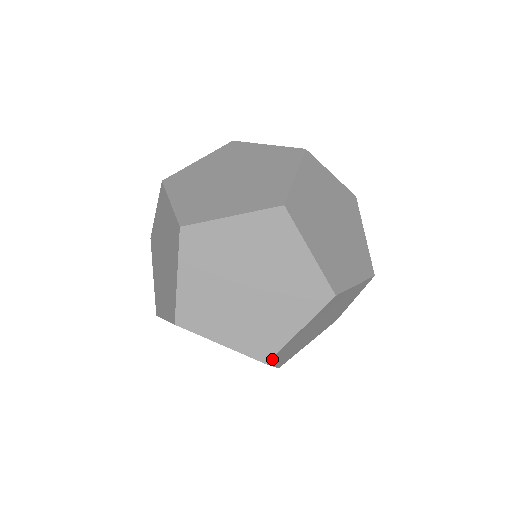
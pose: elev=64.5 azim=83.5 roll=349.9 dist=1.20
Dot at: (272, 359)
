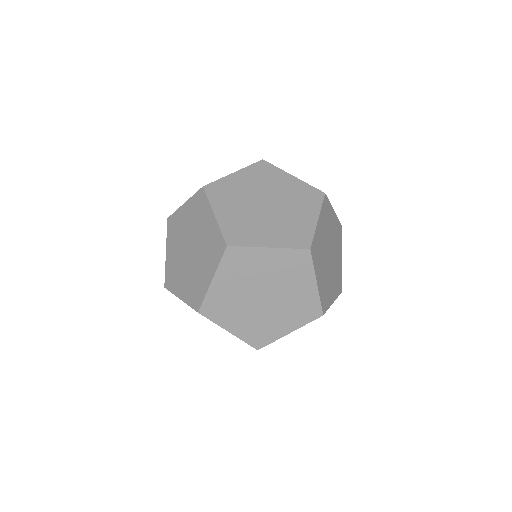
Dot at: (262, 347)
